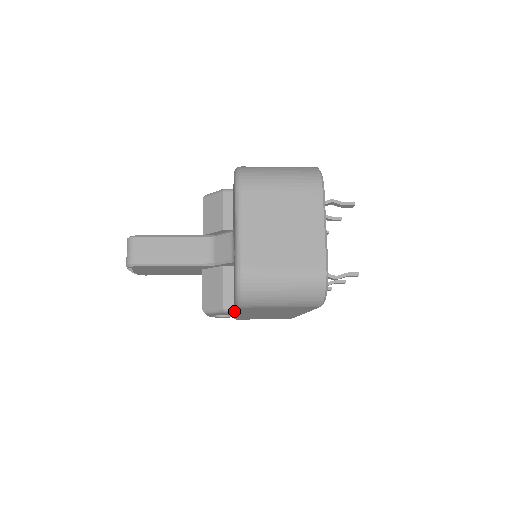
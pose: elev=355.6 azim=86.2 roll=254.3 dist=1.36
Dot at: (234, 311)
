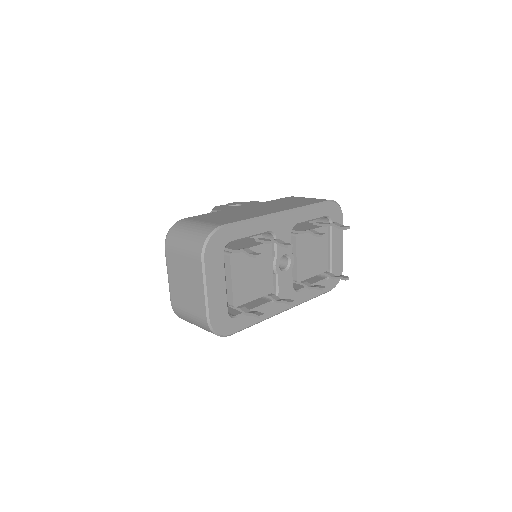
Dot at: occluded
